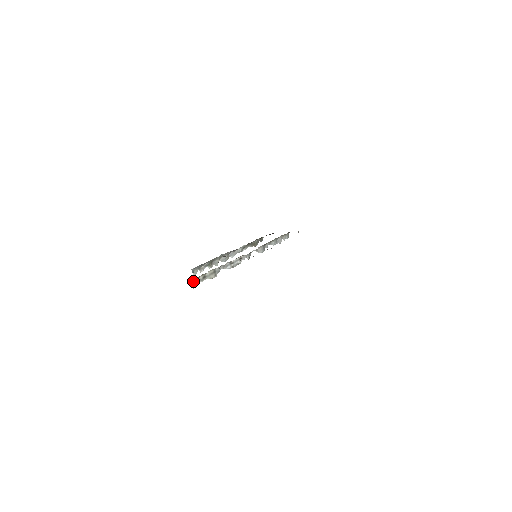
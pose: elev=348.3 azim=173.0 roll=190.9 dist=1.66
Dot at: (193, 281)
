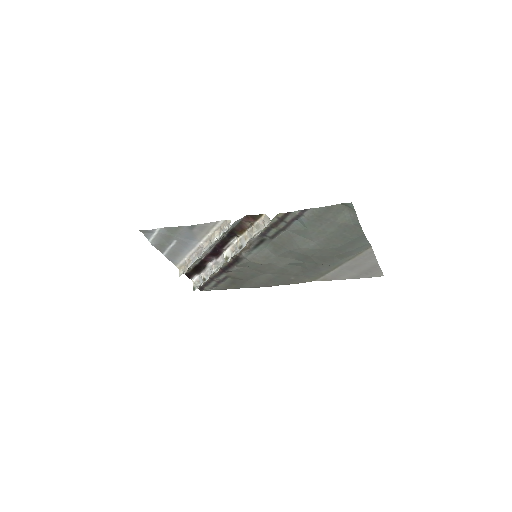
Dot at: occluded
